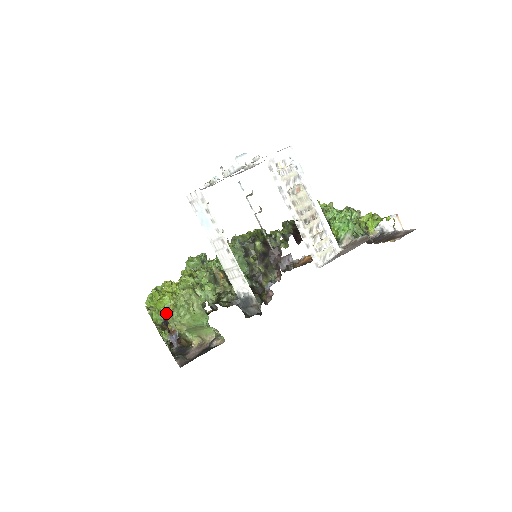
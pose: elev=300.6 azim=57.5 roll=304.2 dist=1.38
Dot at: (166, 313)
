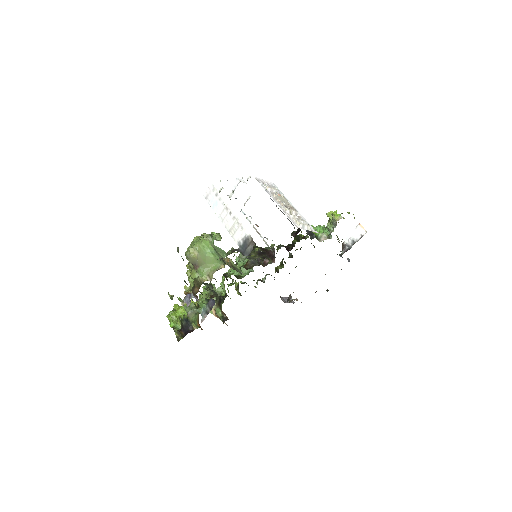
Dot at: (184, 317)
